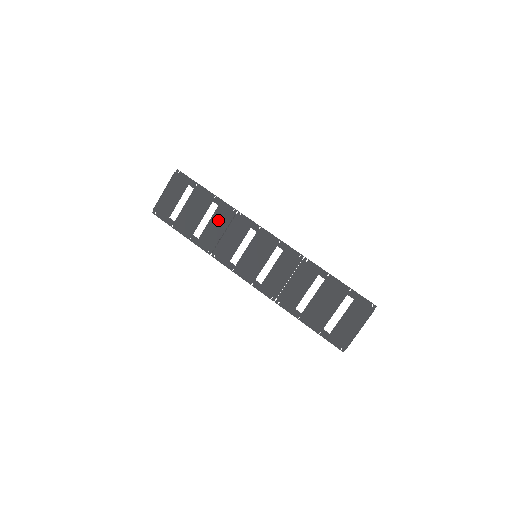
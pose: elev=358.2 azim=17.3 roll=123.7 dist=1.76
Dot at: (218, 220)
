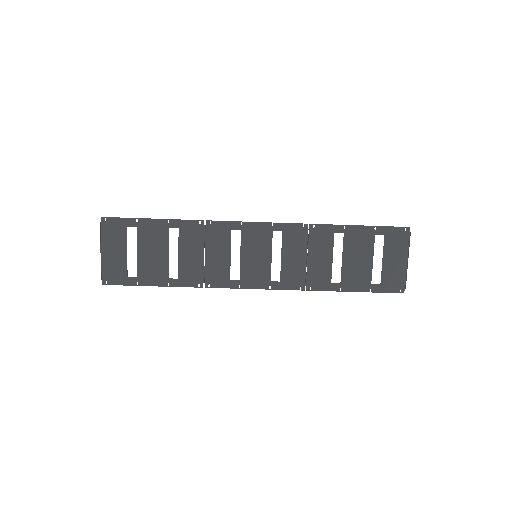
Dot at: (188, 244)
